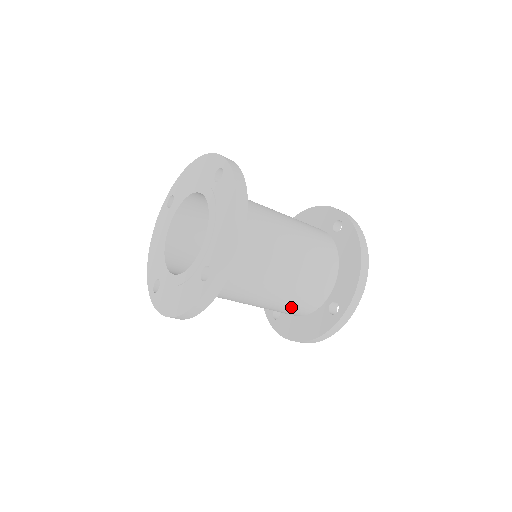
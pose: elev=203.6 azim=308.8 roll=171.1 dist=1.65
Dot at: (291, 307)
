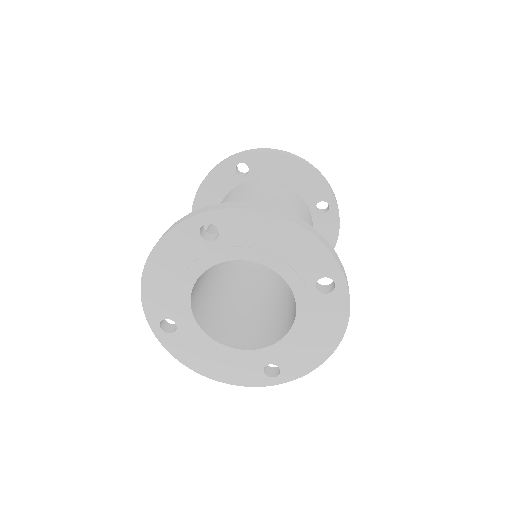
Dot at: occluded
